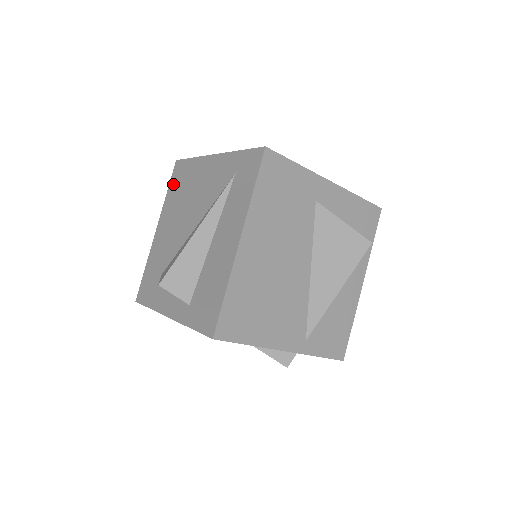
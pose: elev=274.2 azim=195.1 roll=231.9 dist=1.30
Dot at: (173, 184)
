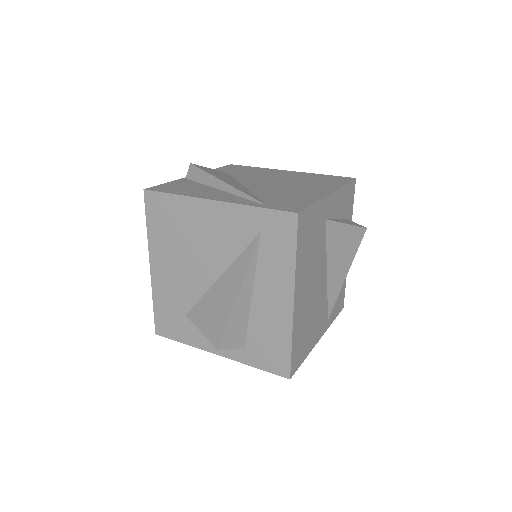
Dot at: (154, 219)
